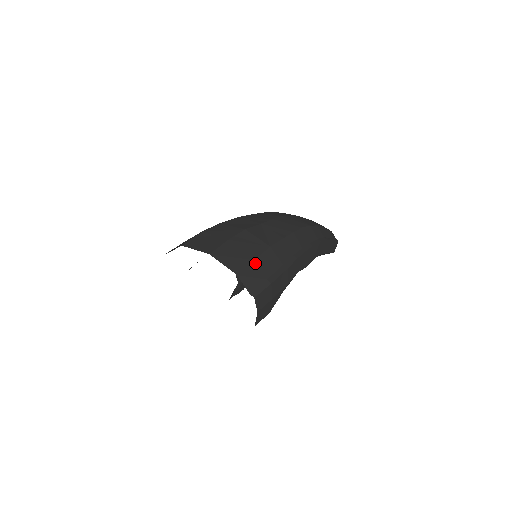
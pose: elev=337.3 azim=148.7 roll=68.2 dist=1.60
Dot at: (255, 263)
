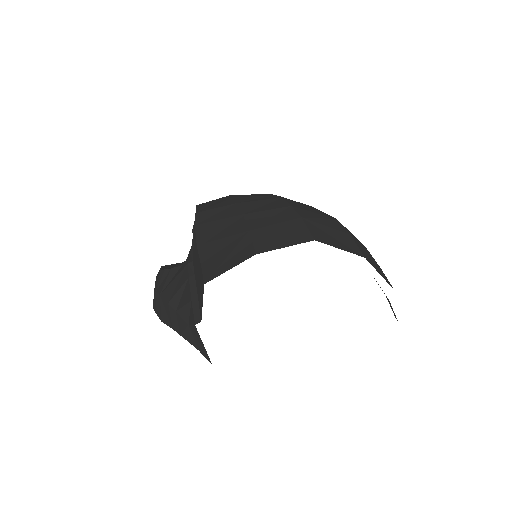
Dot at: occluded
